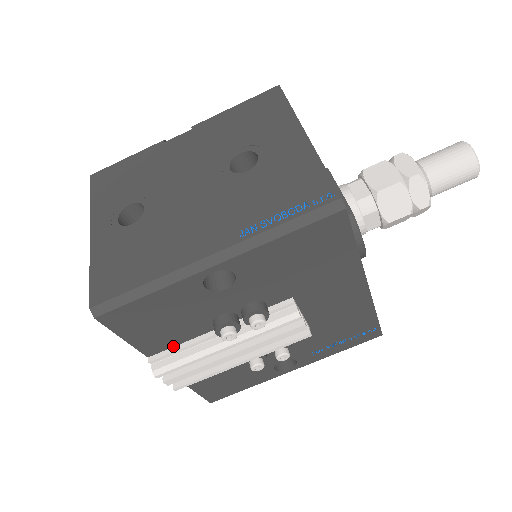
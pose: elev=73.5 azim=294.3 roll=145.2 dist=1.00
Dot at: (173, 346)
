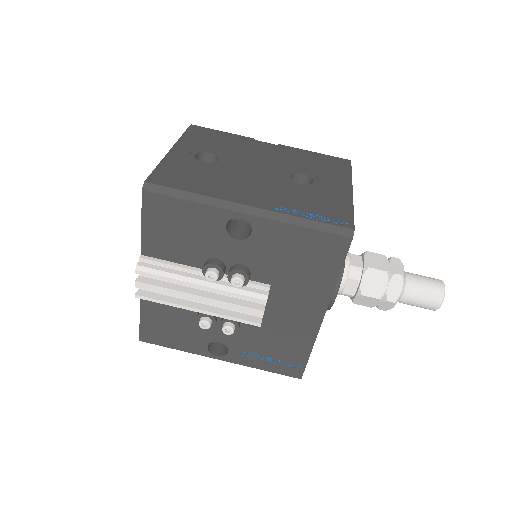
Dot at: (165, 259)
